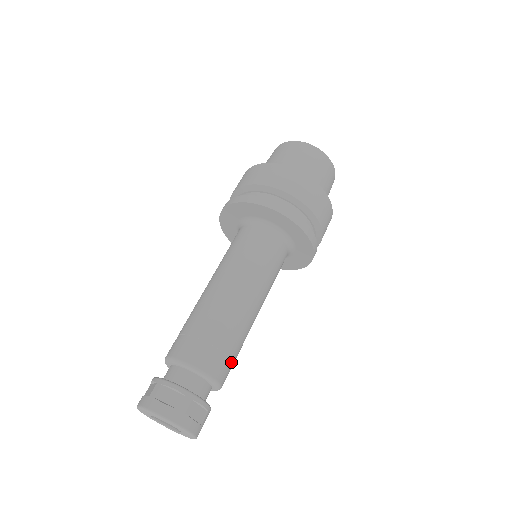
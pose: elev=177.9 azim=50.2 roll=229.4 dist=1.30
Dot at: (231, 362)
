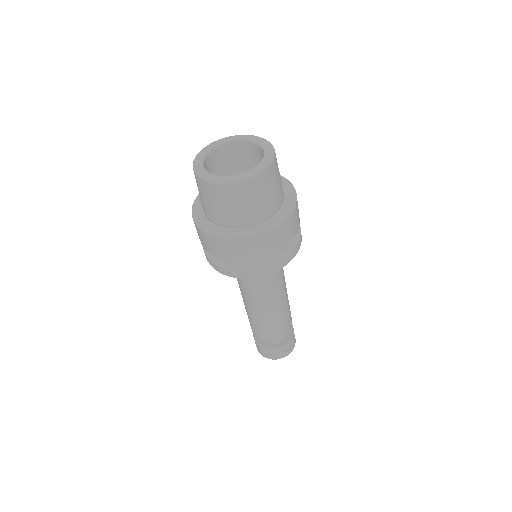
Dot at: (289, 319)
